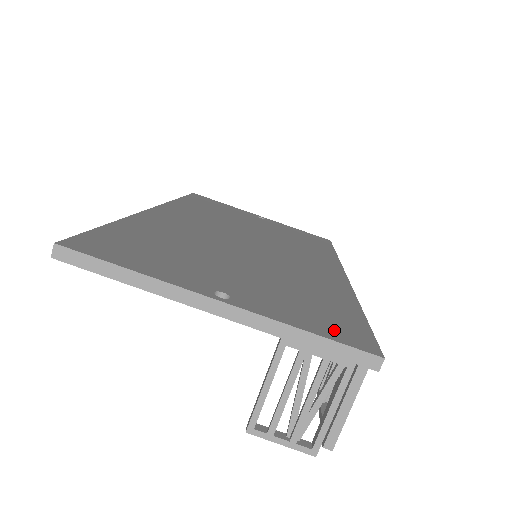
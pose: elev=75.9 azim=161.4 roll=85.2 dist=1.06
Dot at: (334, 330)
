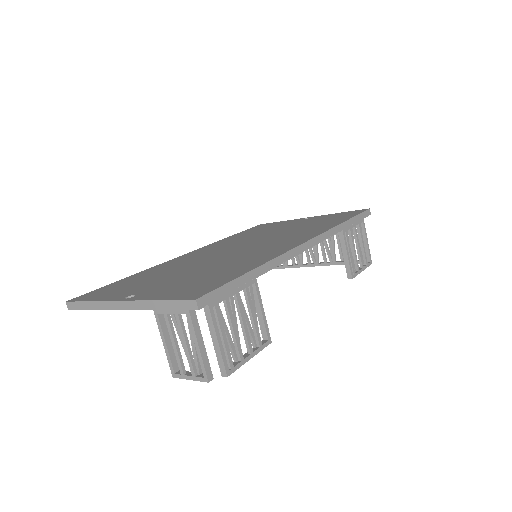
Dot at: (185, 293)
